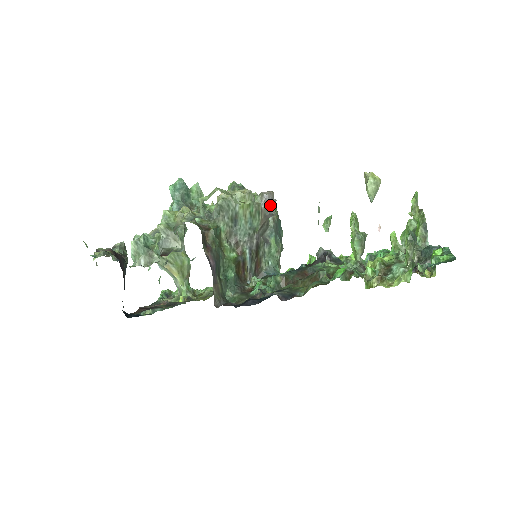
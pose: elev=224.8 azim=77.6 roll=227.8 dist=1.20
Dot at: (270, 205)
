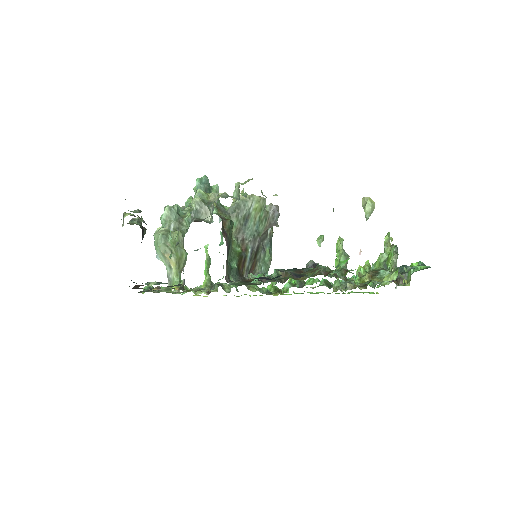
Dot at: (276, 215)
